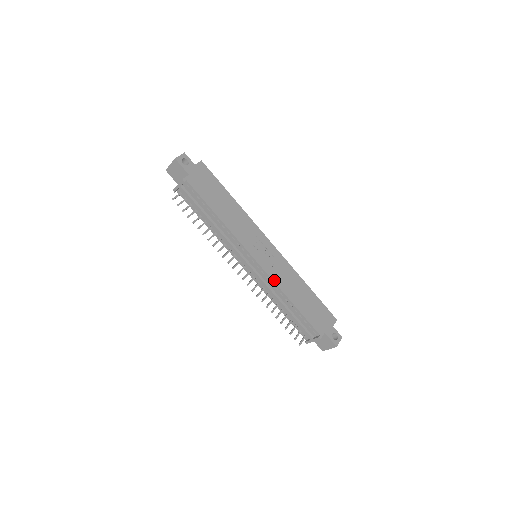
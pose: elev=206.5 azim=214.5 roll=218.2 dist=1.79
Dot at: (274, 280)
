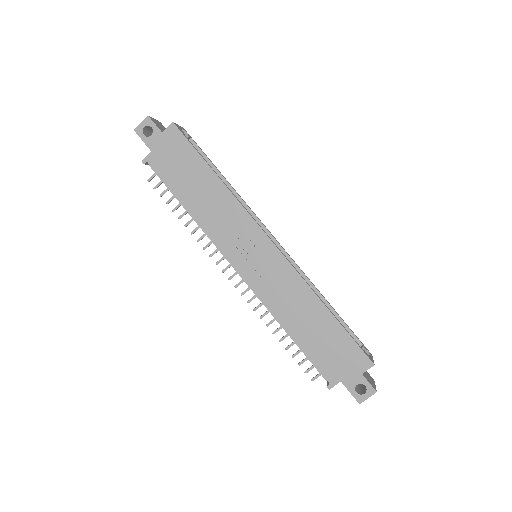
Dot at: (264, 300)
